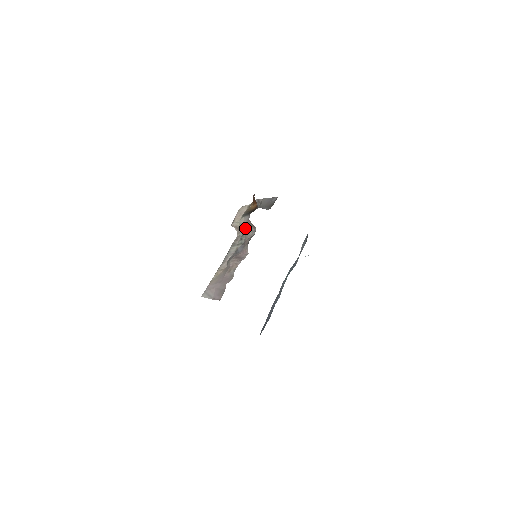
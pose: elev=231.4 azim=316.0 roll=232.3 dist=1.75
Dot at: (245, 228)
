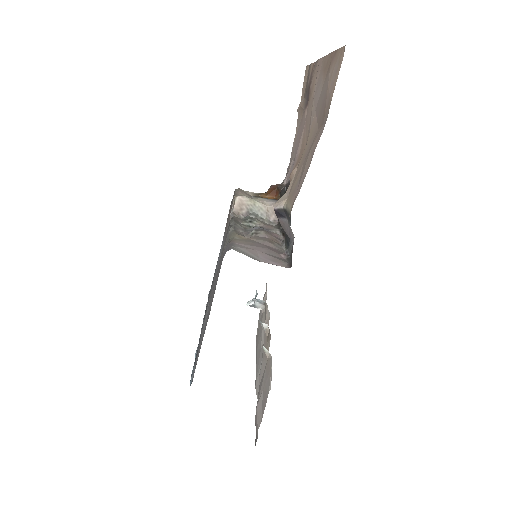
Dot at: (259, 212)
